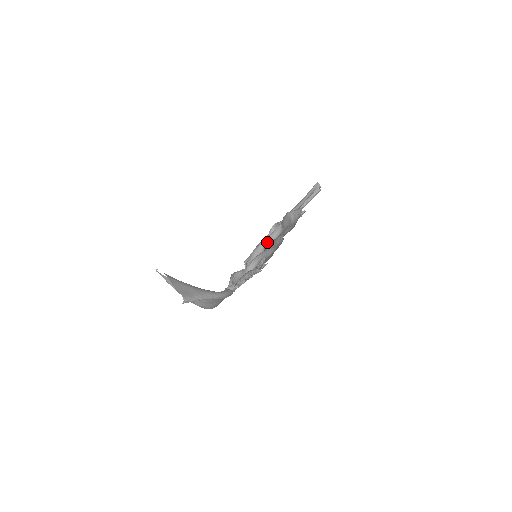
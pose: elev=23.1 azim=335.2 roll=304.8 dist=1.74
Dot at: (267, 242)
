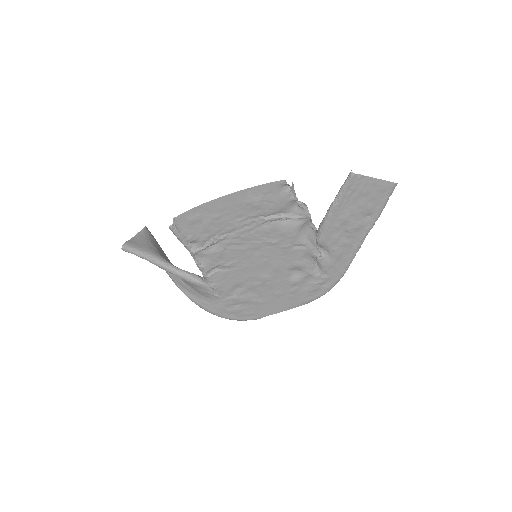
Dot at: occluded
